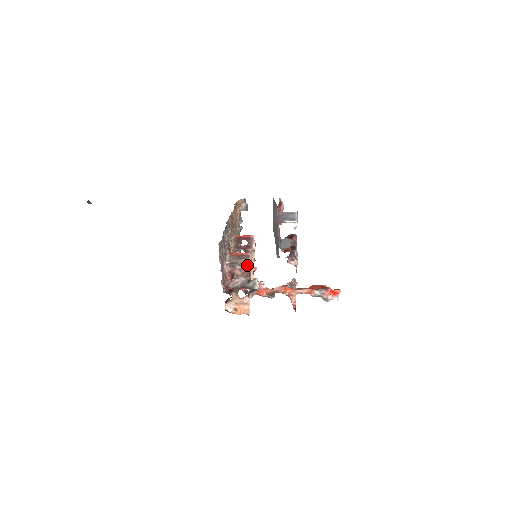
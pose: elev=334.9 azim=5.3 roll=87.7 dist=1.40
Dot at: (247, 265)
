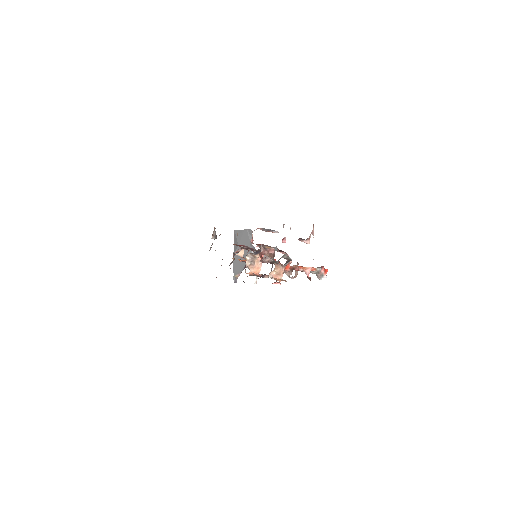
Dot at: (273, 248)
